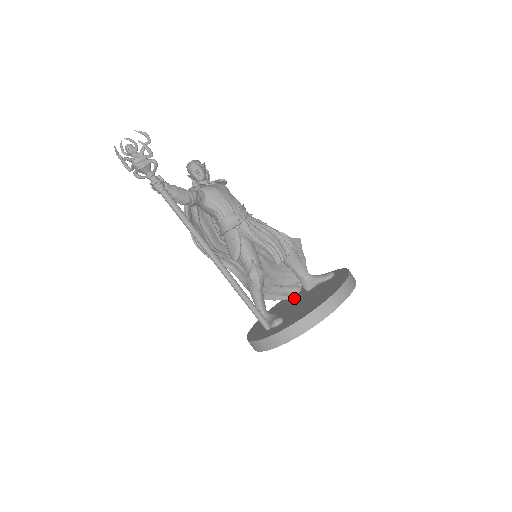
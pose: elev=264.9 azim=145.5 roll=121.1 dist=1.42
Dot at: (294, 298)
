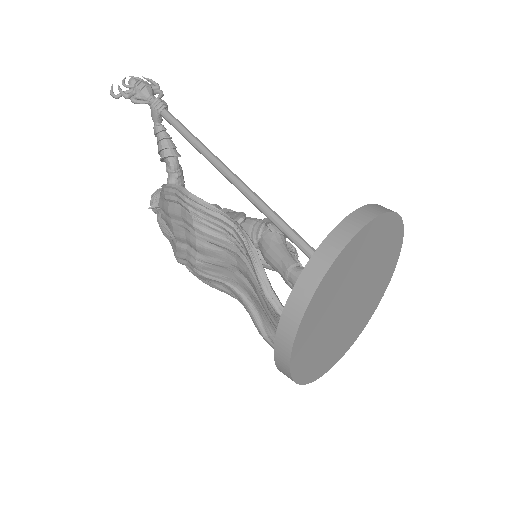
Dot at: occluded
